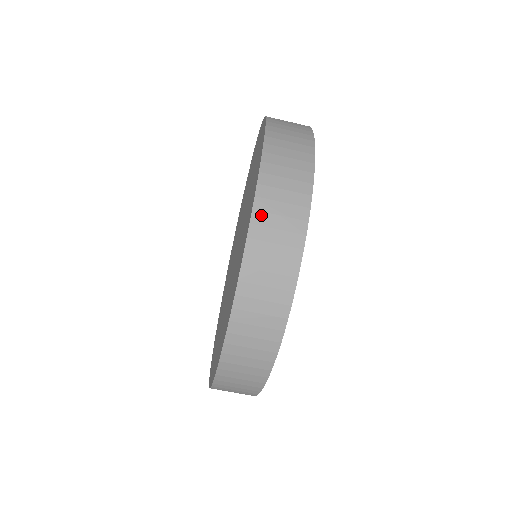
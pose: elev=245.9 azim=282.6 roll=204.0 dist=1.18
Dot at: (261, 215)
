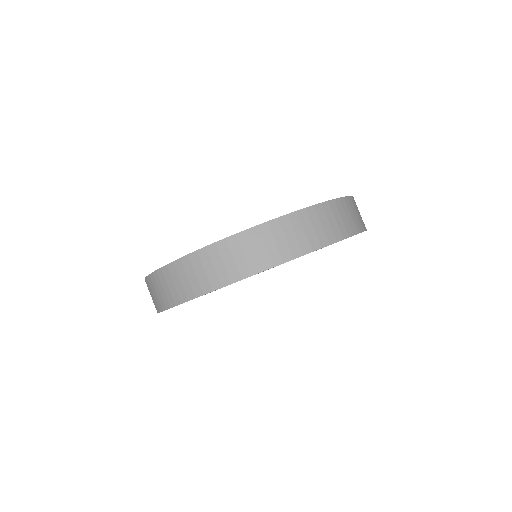
Dot at: (349, 202)
